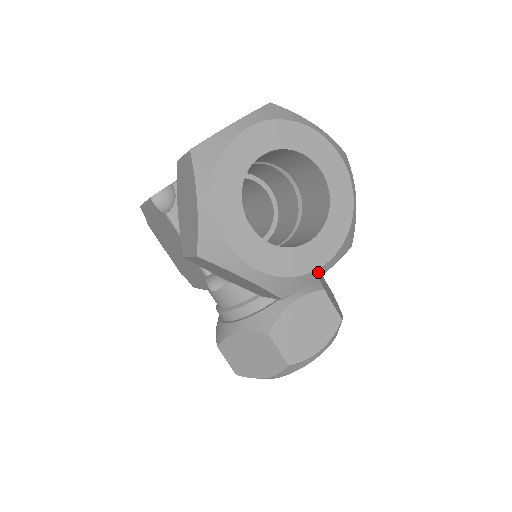
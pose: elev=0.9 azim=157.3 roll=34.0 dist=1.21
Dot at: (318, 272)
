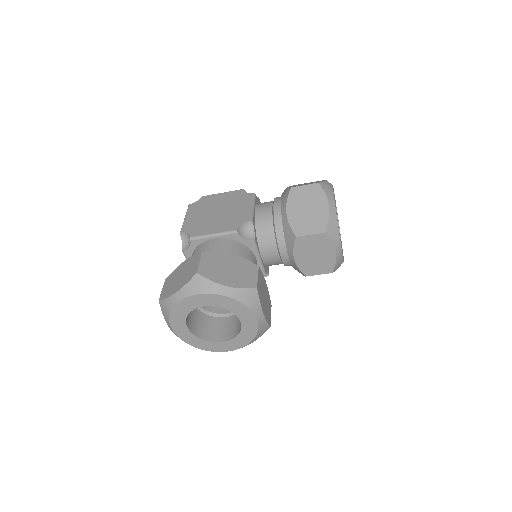
Dot at: (338, 245)
